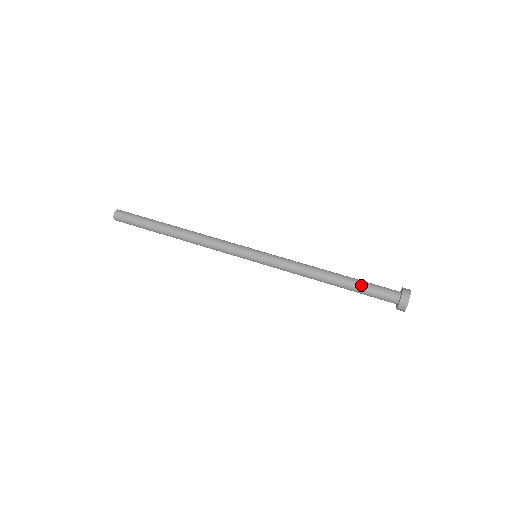
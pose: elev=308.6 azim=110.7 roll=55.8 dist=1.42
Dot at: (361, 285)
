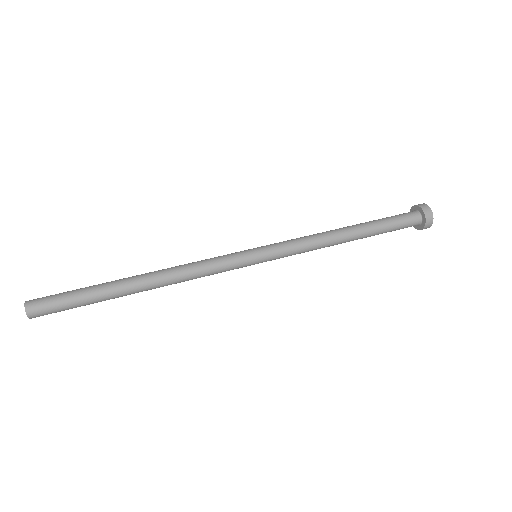
Dot at: (382, 224)
